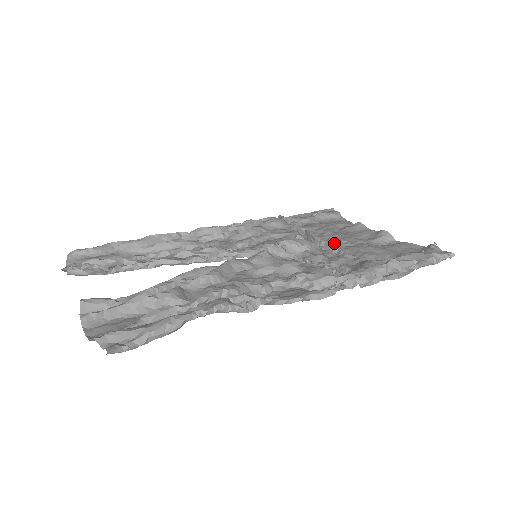
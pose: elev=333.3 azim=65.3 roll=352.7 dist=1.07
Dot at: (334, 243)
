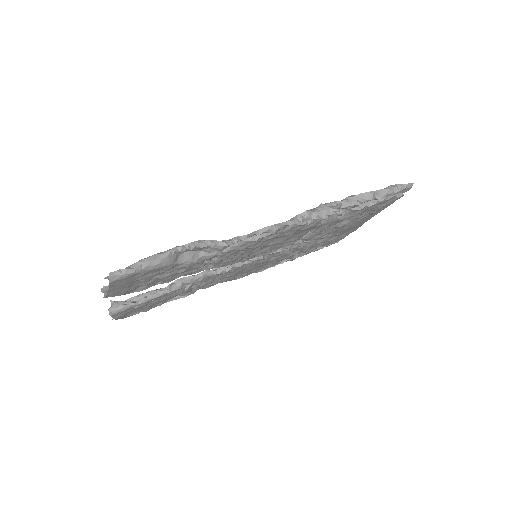
Dot at: occluded
